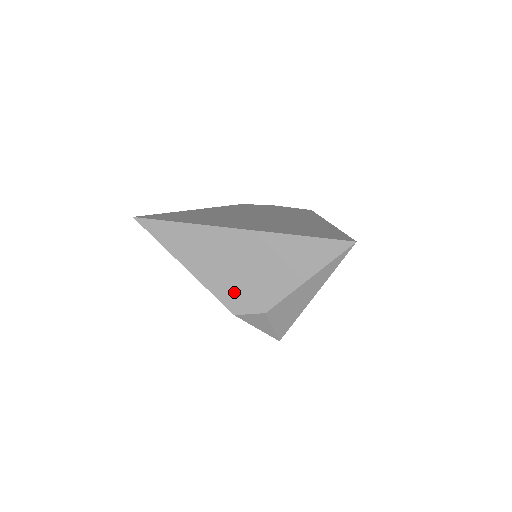
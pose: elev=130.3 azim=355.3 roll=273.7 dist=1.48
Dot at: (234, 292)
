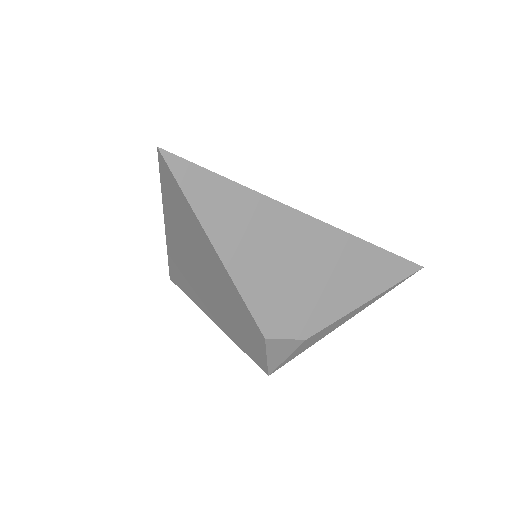
Dot at: (277, 305)
